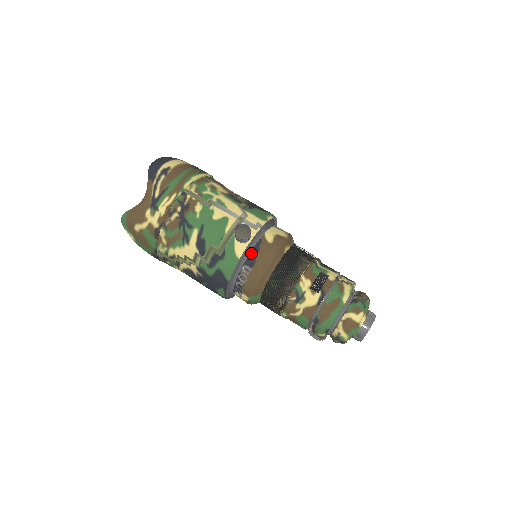
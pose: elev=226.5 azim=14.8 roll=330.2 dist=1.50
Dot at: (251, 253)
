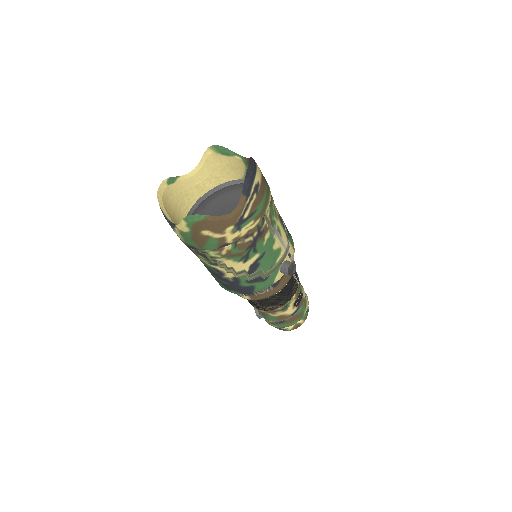
Dot at: occluded
